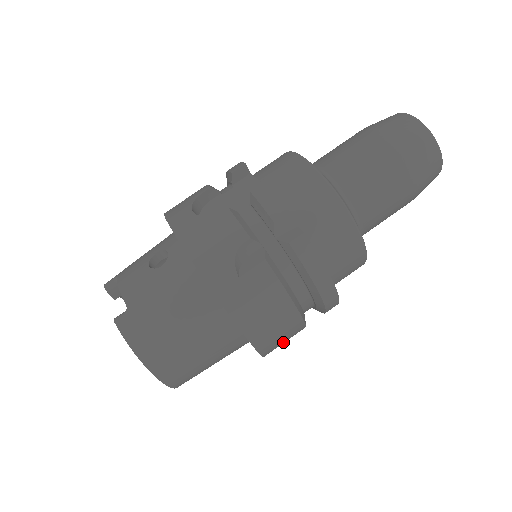
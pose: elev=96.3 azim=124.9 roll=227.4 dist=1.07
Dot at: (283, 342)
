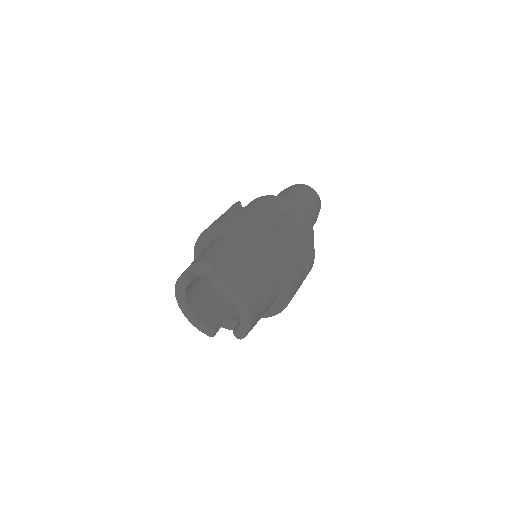
Dot at: (297, 288)
